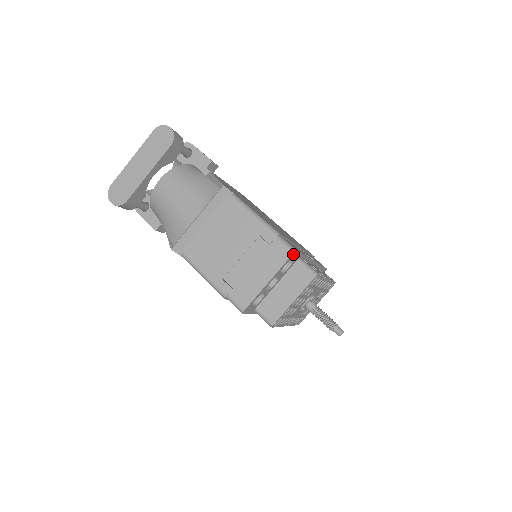
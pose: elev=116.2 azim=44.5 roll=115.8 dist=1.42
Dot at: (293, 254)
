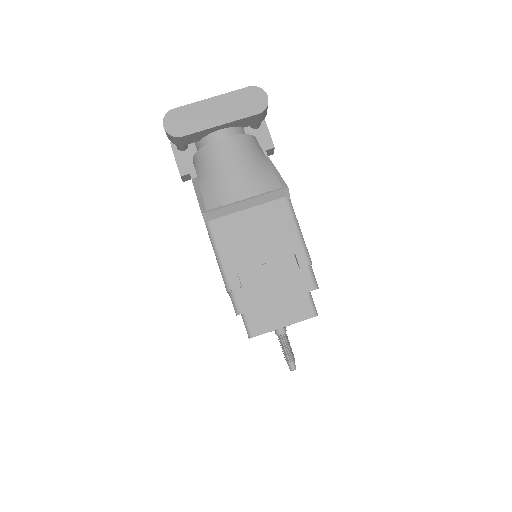
Dot at: (314, 289)
